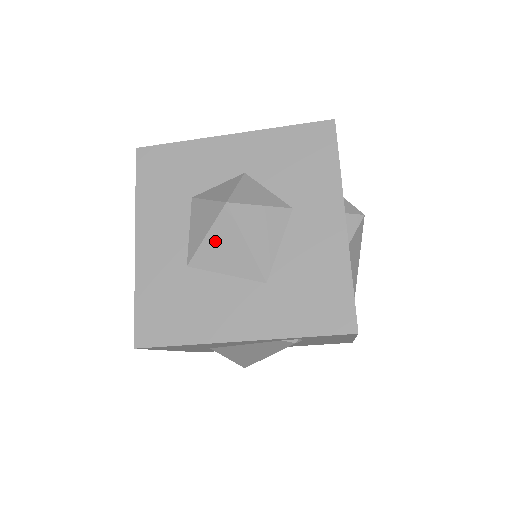
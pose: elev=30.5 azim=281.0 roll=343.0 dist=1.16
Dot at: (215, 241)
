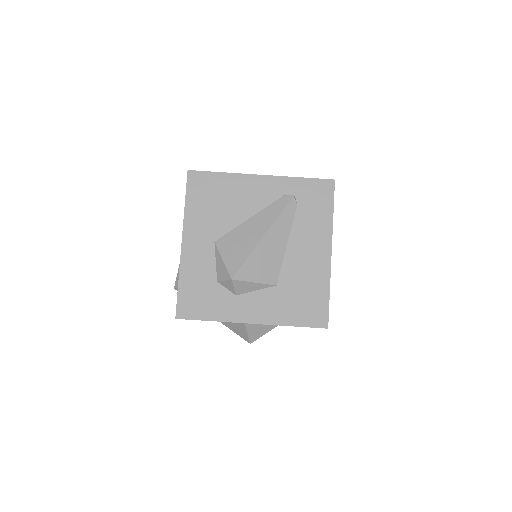
Dot at: occluded
